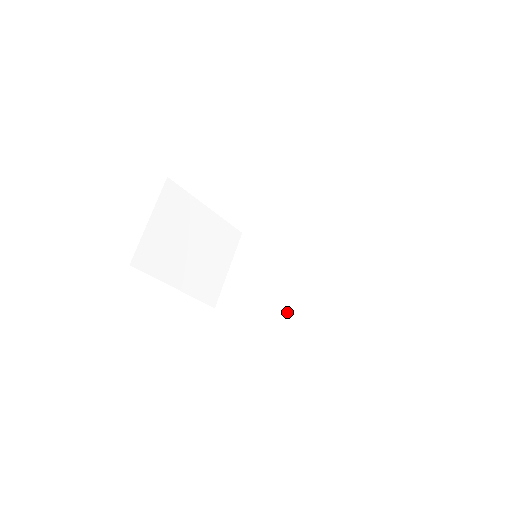
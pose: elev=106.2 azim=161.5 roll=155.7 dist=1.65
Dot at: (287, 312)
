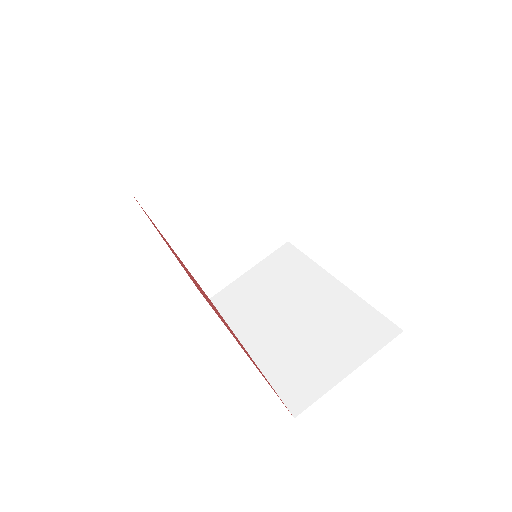
Dot at: (263, 344)
